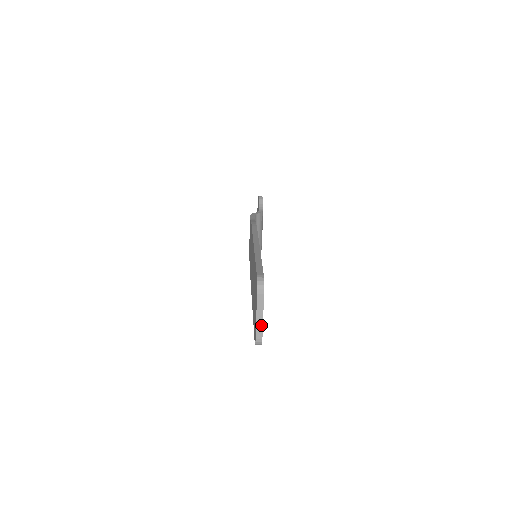
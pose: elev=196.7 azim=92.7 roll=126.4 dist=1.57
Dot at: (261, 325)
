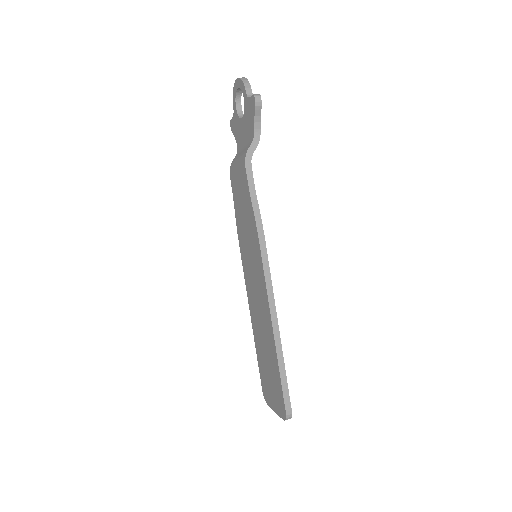
Dot at: occluded
